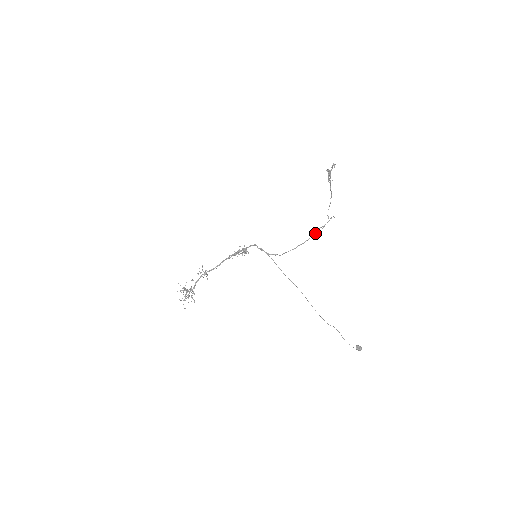
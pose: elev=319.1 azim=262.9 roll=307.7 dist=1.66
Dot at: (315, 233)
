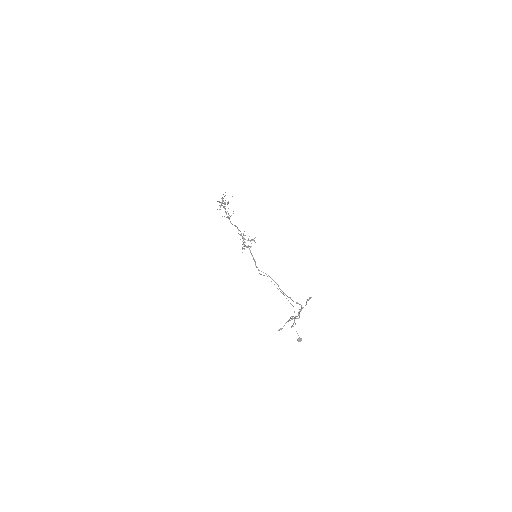
Dot at: (291, 299)
